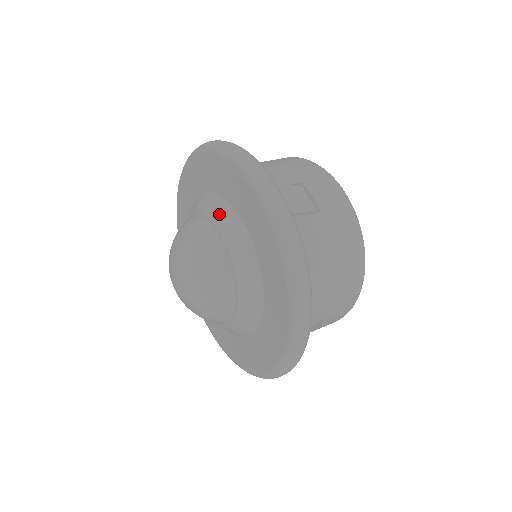
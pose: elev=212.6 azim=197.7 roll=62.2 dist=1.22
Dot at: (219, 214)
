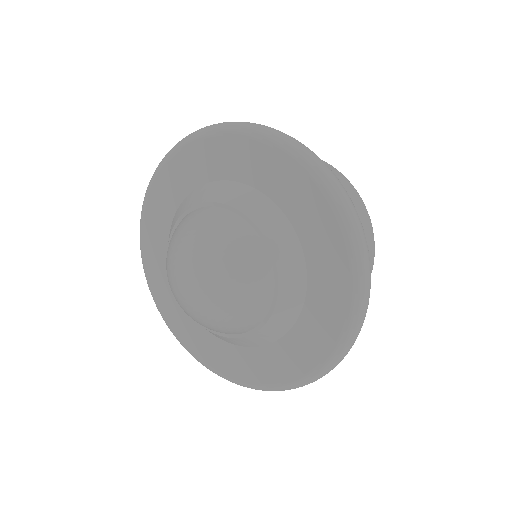
Dot at: (287, 256)
